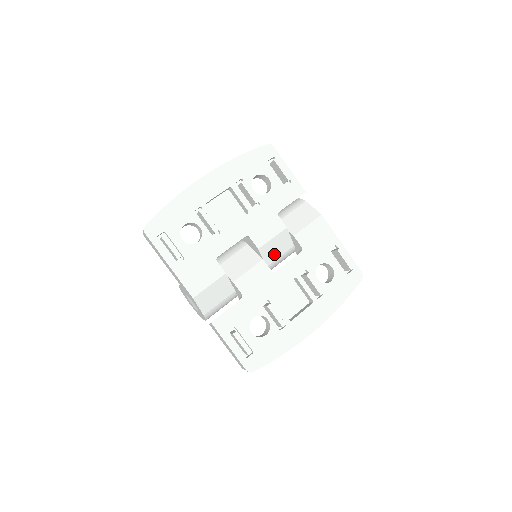
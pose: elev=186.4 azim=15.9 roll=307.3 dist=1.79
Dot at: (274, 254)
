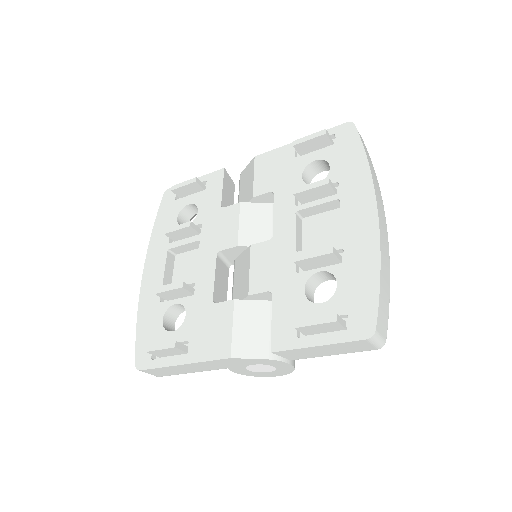
Dot at: (262, 231)
